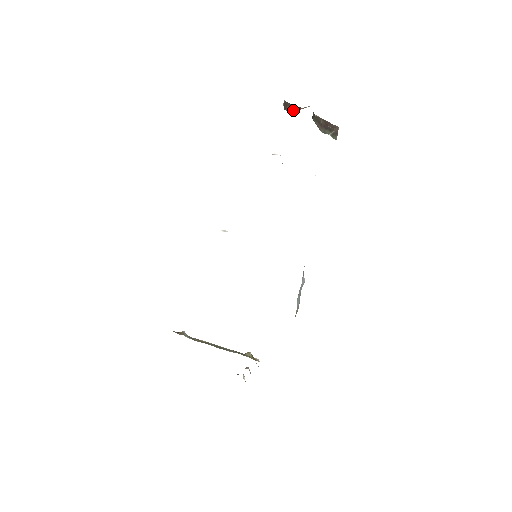
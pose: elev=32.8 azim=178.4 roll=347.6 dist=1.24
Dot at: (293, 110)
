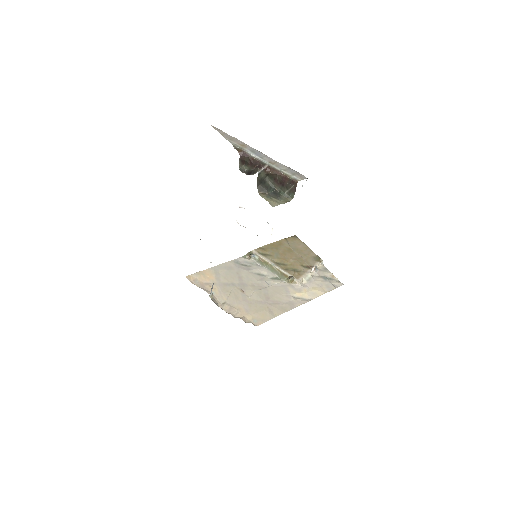
Dot at: (250, 166)
